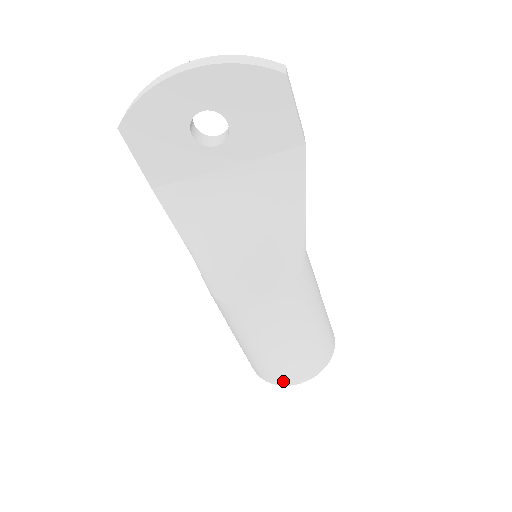
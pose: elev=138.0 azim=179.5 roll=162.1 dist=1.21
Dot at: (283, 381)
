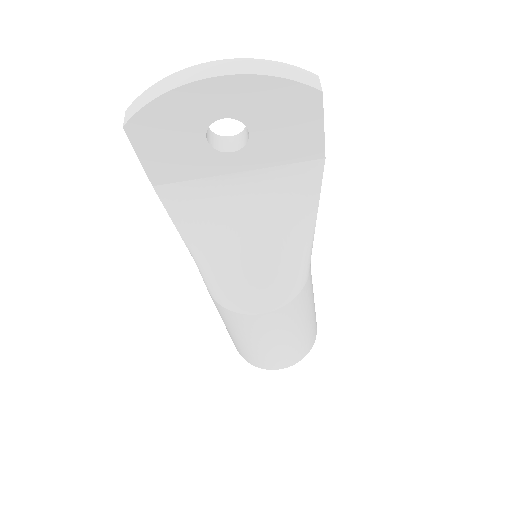
Dot at: (269, 367)
